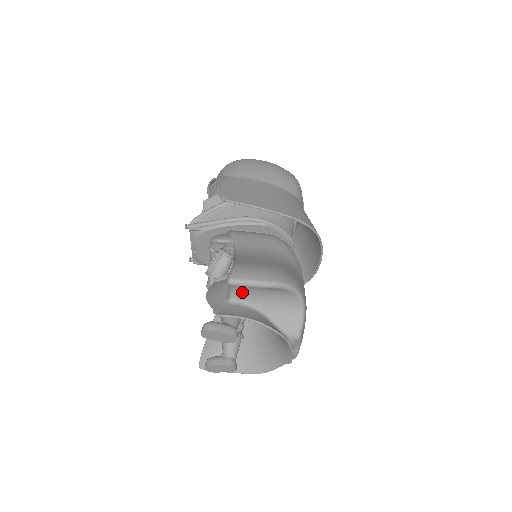
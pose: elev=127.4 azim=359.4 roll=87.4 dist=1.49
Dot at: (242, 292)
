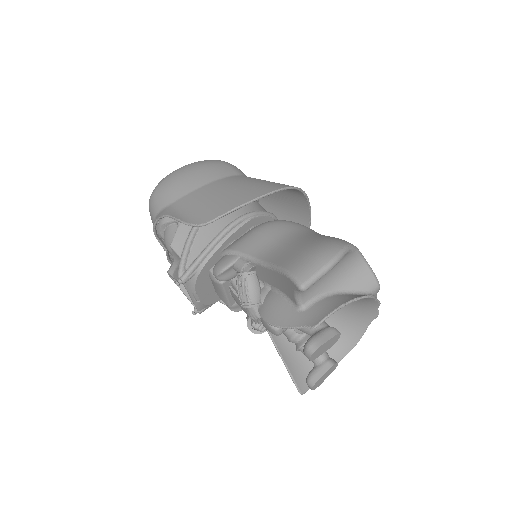
Dot at: (309, 290)
